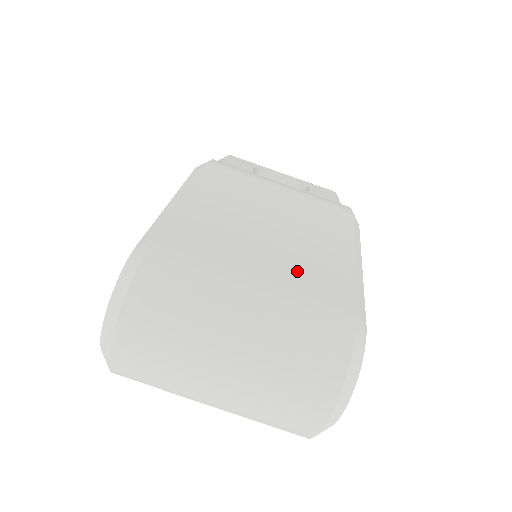
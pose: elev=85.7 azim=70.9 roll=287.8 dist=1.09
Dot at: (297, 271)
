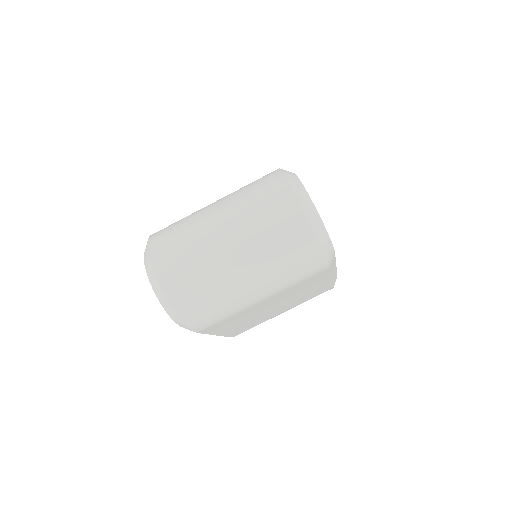
Dot at: occluded
